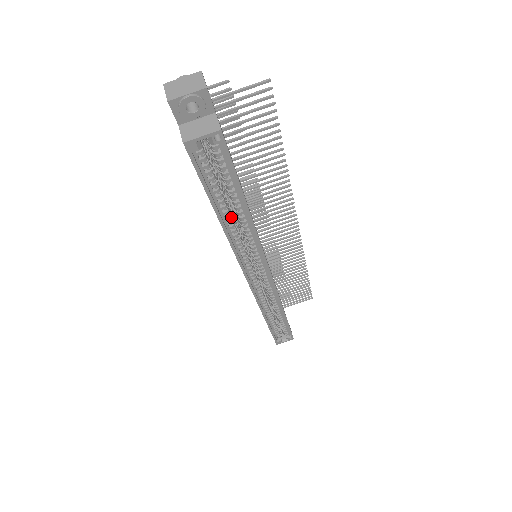
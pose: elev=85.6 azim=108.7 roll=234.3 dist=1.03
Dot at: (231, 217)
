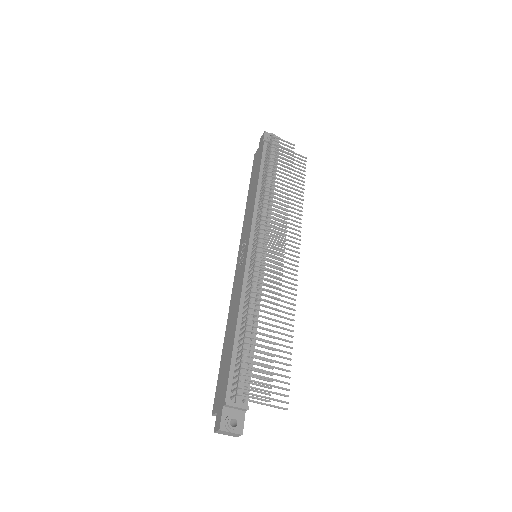
Dot at: occluded
